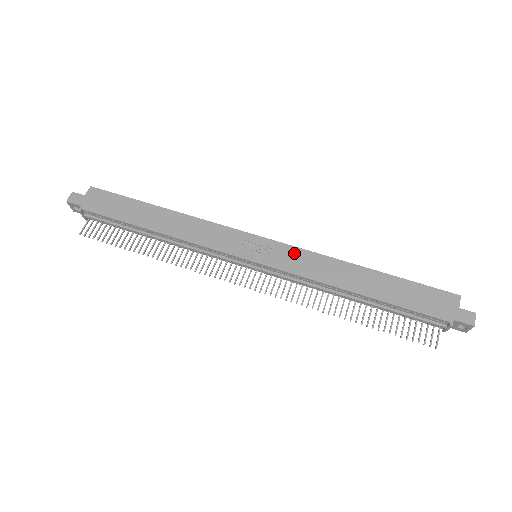
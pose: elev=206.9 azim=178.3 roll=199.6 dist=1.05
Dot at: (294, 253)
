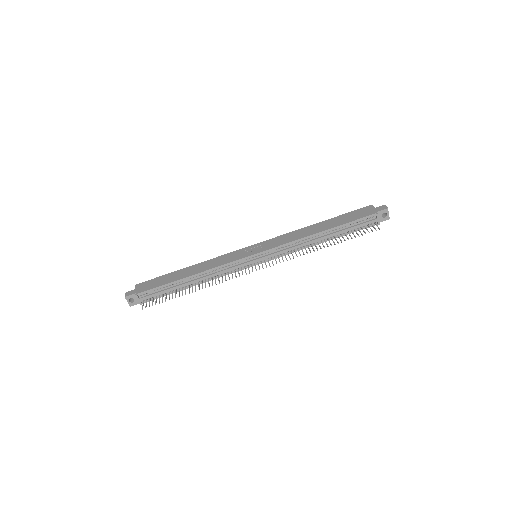
Dot at: (275, 240)
